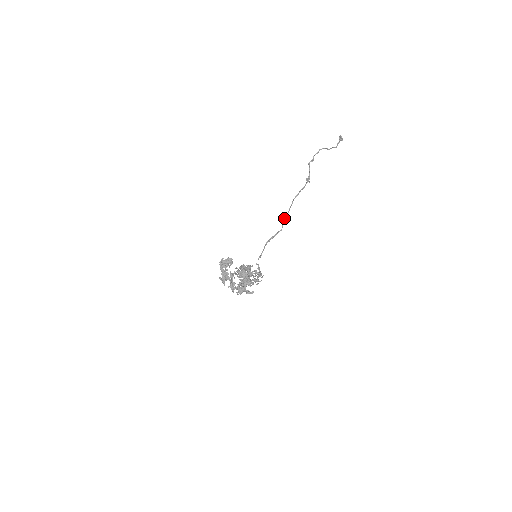
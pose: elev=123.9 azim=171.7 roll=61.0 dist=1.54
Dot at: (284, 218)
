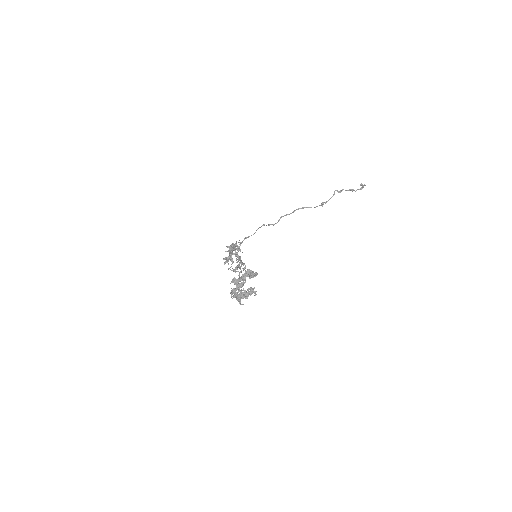
Dot at: (283, 216)
